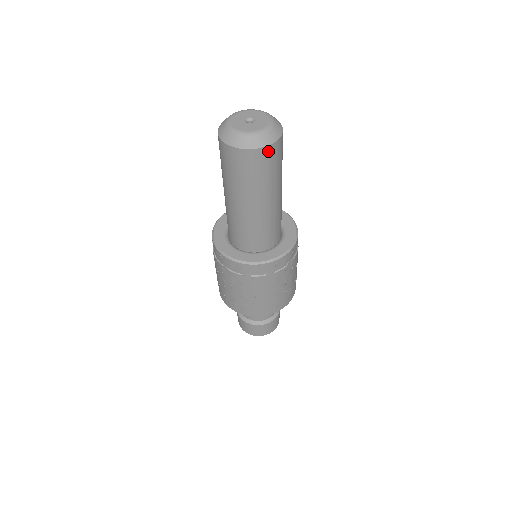
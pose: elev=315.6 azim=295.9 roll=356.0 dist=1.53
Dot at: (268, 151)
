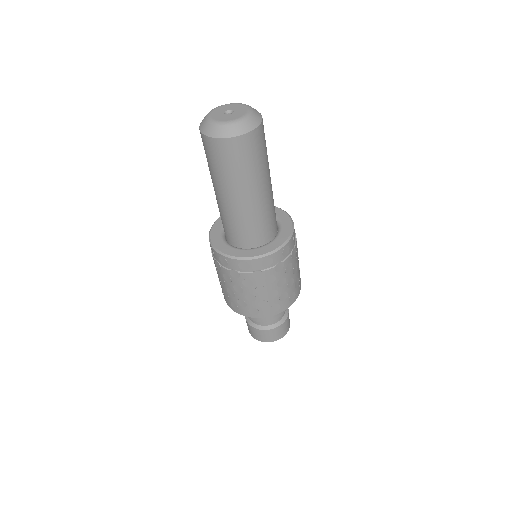
Dot at: (255, 135)
